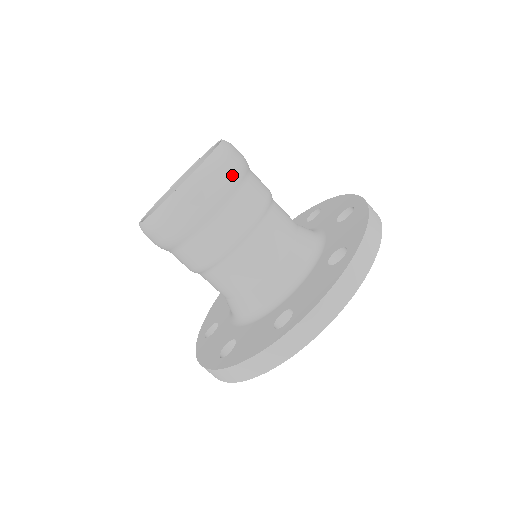
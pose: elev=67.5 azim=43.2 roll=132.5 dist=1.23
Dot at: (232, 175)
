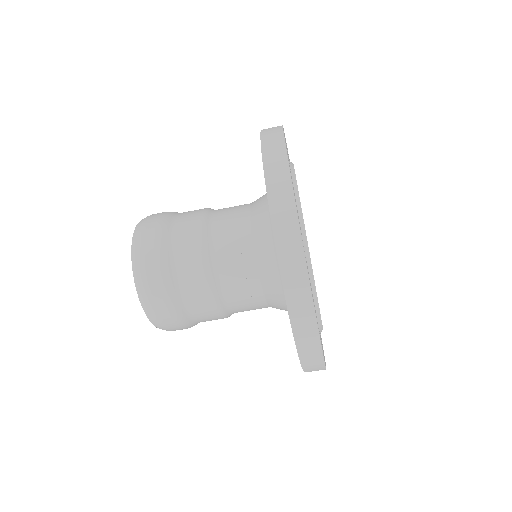
Dot at: (172, 314)
